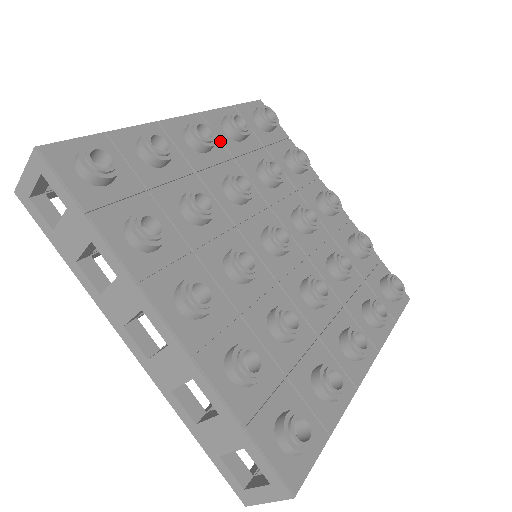
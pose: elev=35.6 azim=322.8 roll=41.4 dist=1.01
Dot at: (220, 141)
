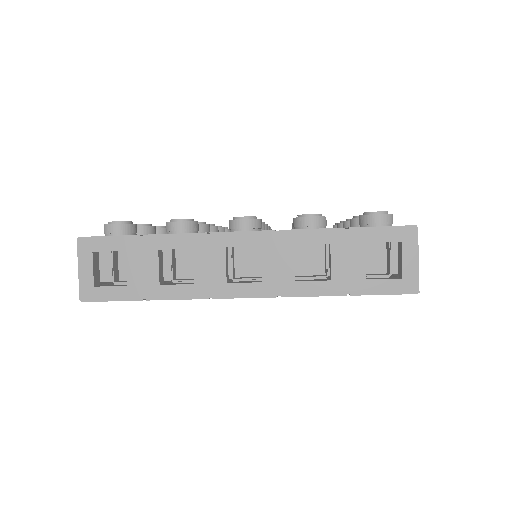
Dot at: occluded
